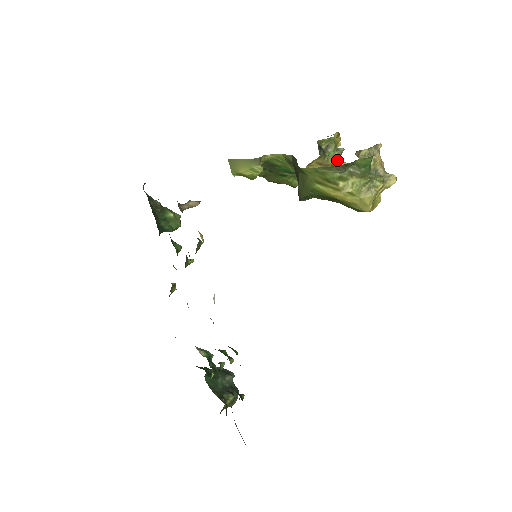
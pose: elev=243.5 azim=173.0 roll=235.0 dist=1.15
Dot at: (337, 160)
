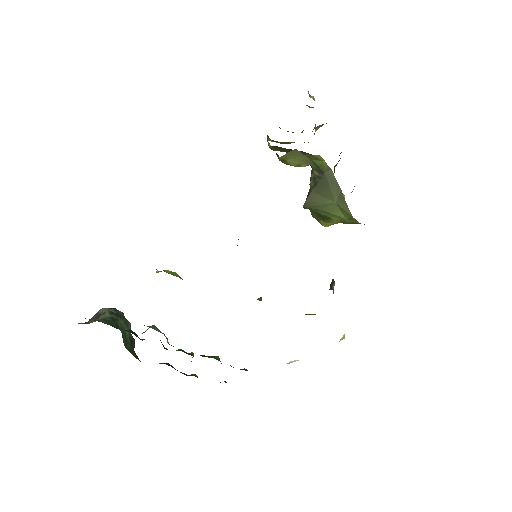
Dot at: occluded
